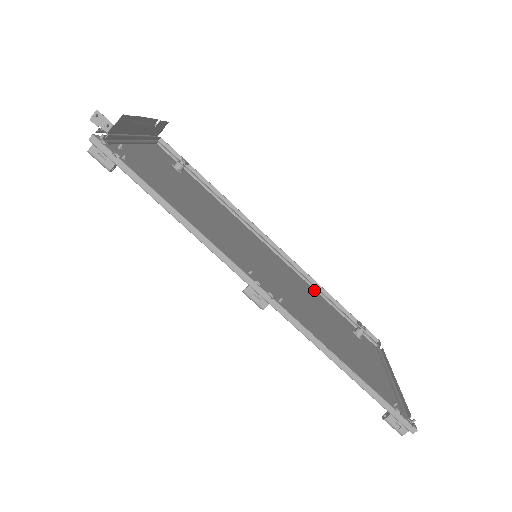
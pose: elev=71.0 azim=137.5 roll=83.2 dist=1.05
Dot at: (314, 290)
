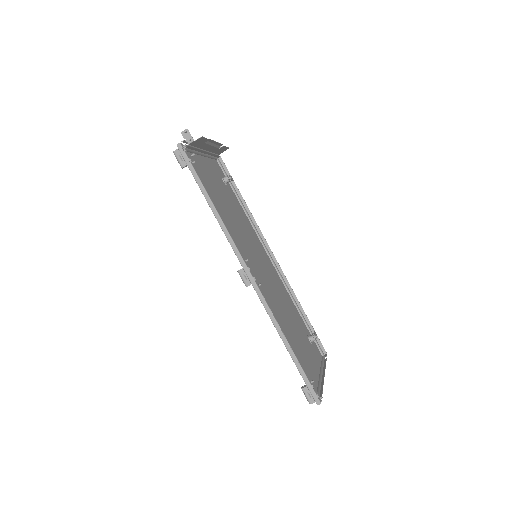
Dot at: (291, 298)
